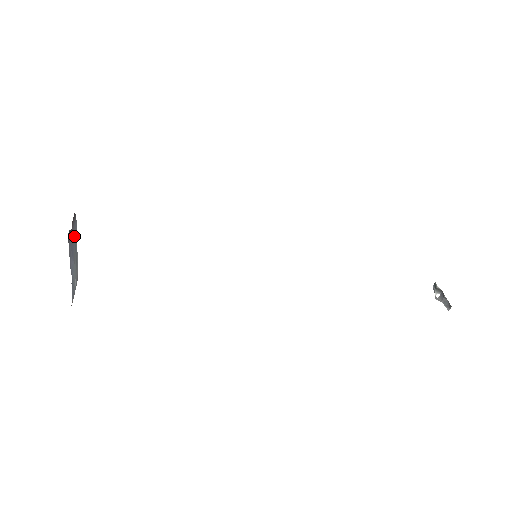
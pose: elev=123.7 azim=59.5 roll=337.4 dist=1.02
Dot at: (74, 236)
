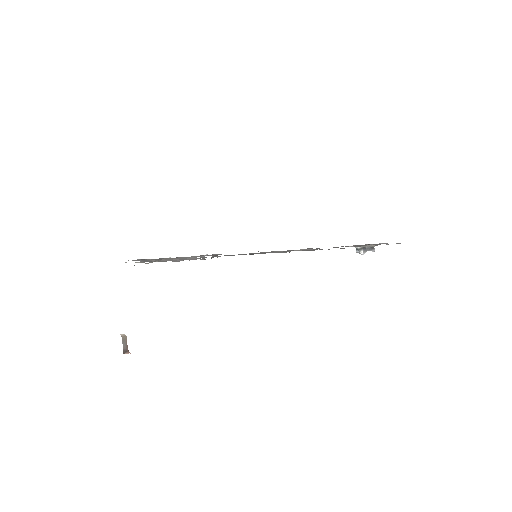
Dot at: occluded
